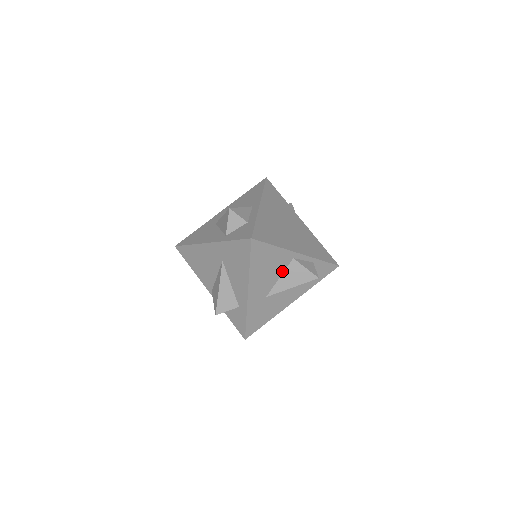
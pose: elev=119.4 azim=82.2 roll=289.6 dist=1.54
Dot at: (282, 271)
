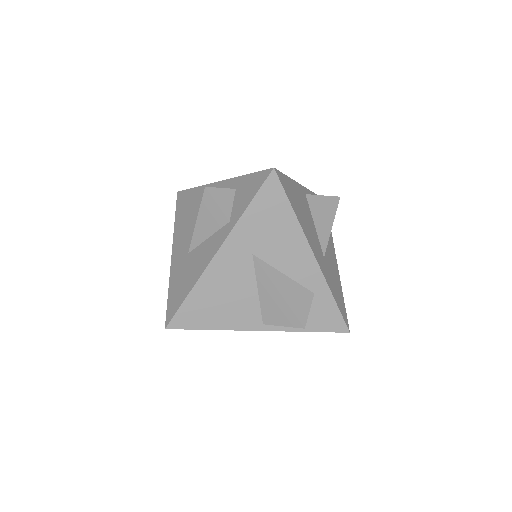
Dot at: (310, 215)
